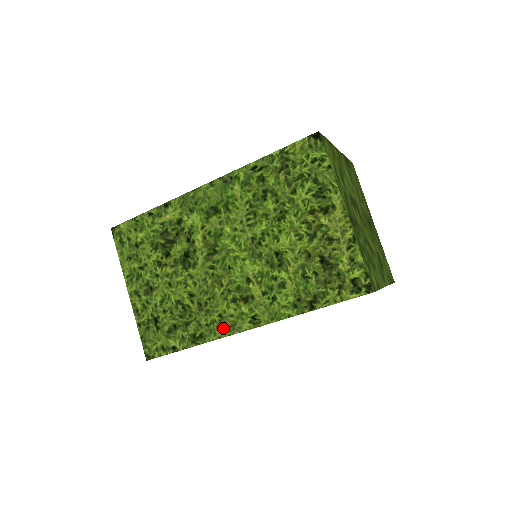
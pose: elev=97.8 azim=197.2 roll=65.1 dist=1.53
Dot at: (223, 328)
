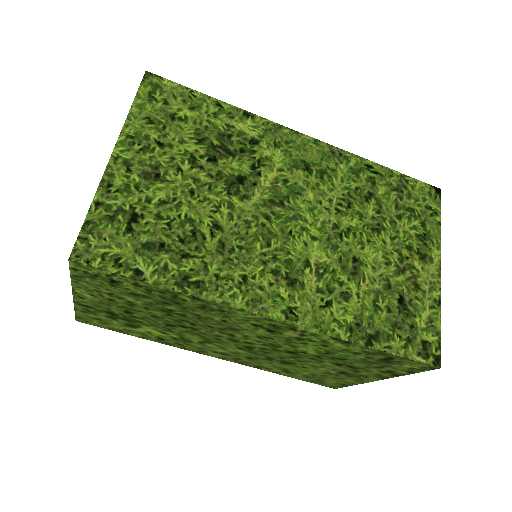
Dot at: (239, 295)
